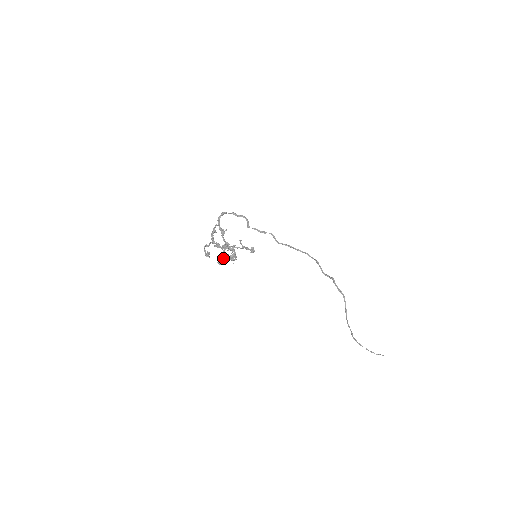
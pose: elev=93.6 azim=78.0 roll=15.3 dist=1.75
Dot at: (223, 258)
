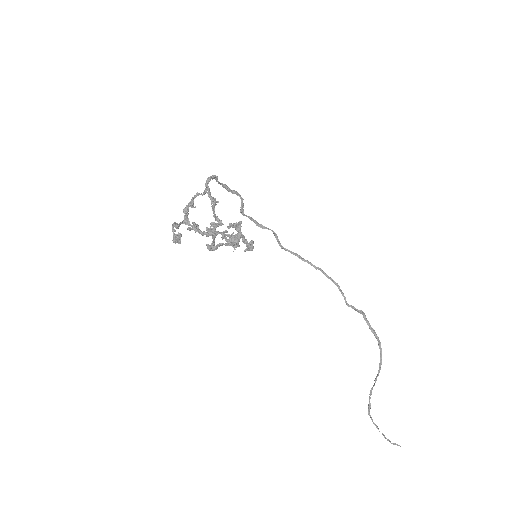
Dot at: (213, 242)
